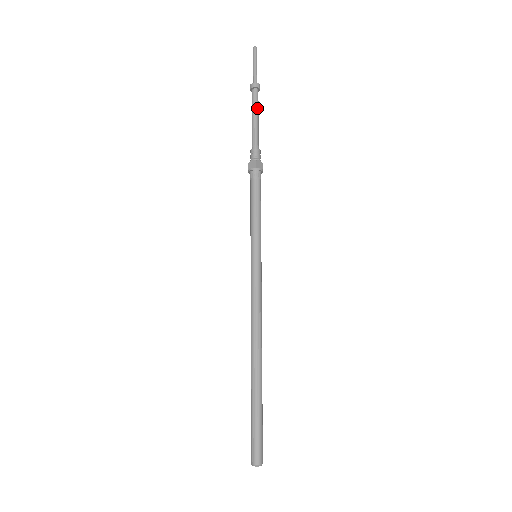
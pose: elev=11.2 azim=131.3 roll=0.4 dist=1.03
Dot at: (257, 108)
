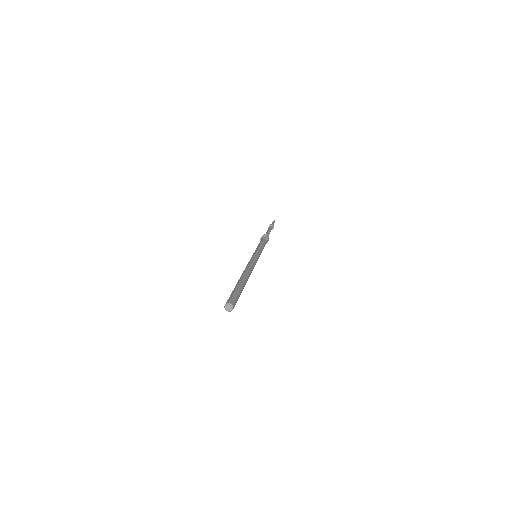
Dot at: (269, 229)
